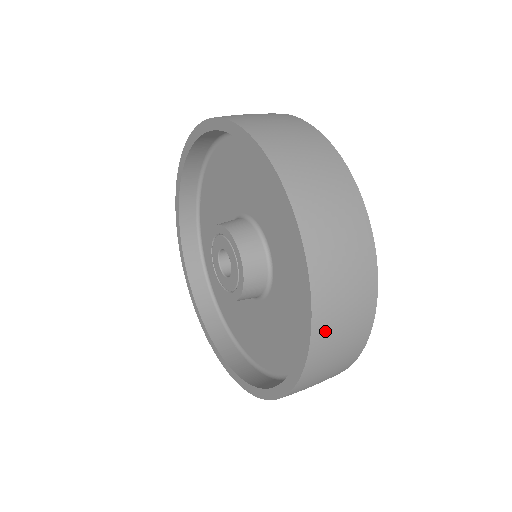
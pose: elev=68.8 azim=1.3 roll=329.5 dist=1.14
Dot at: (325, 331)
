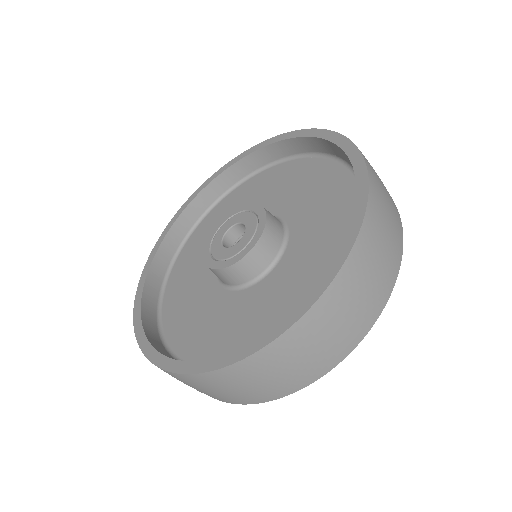
Dot at: (331, 305)
